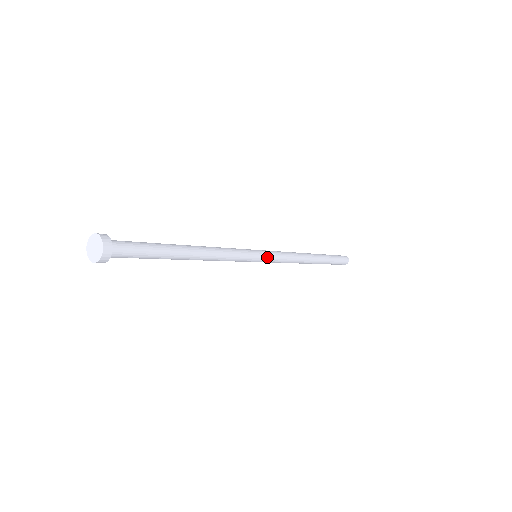
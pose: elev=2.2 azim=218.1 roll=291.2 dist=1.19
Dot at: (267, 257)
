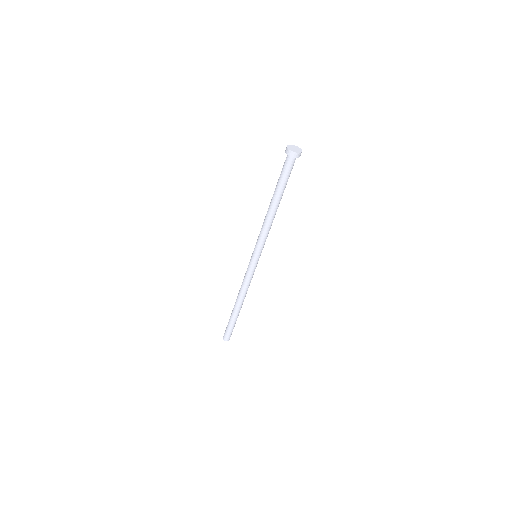
Dot at: (256, 264)
